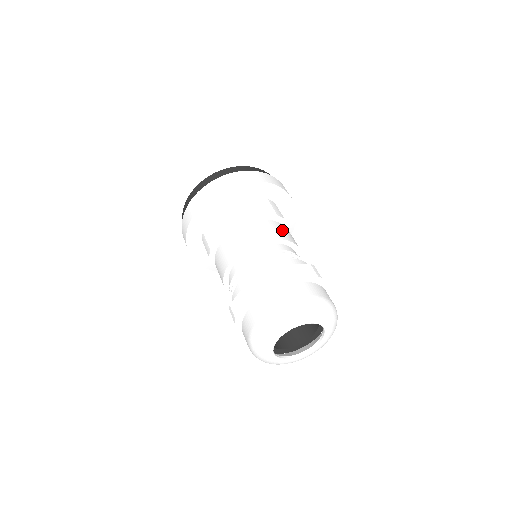
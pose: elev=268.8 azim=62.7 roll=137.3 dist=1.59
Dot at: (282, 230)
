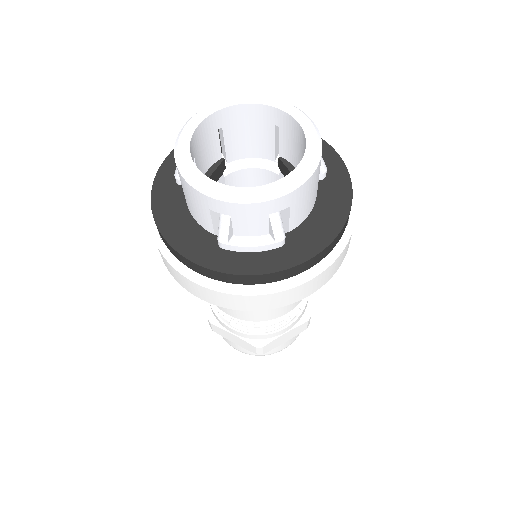
Dot at: occluded
